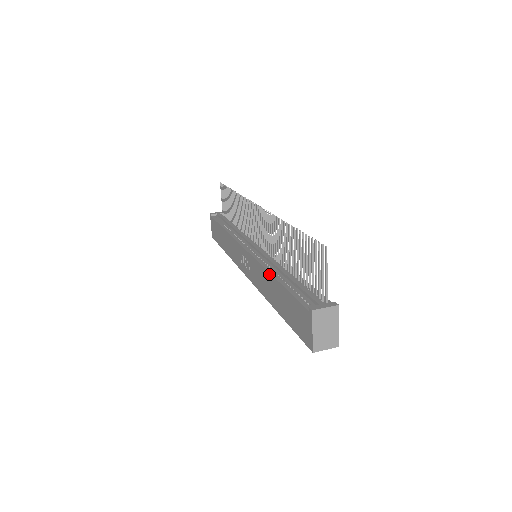
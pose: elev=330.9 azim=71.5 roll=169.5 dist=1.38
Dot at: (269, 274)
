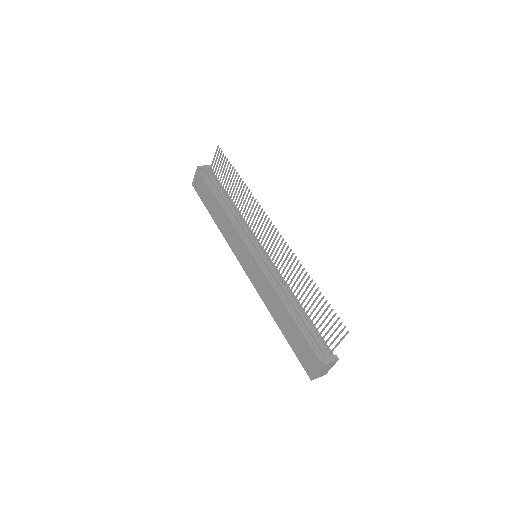
Dot at: (281, 301)
